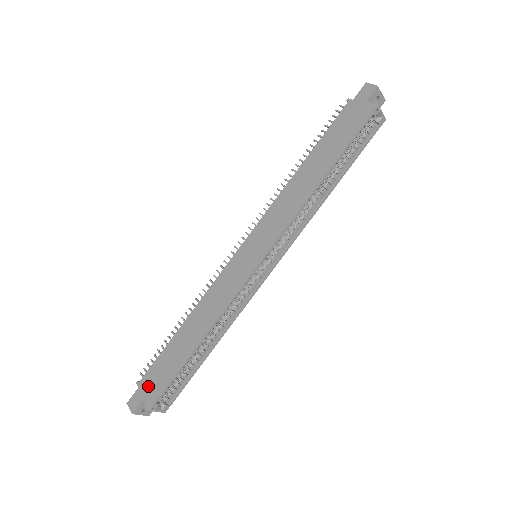
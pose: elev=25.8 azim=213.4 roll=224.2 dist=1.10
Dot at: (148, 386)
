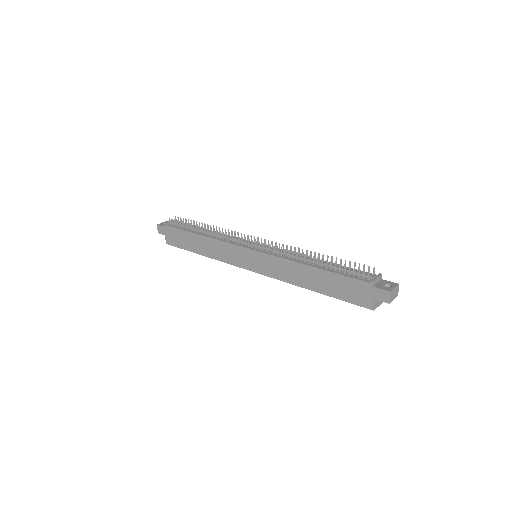
Dot at: (170, 234)
